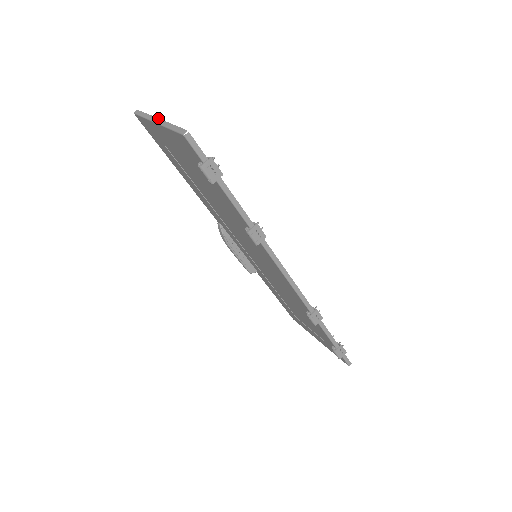
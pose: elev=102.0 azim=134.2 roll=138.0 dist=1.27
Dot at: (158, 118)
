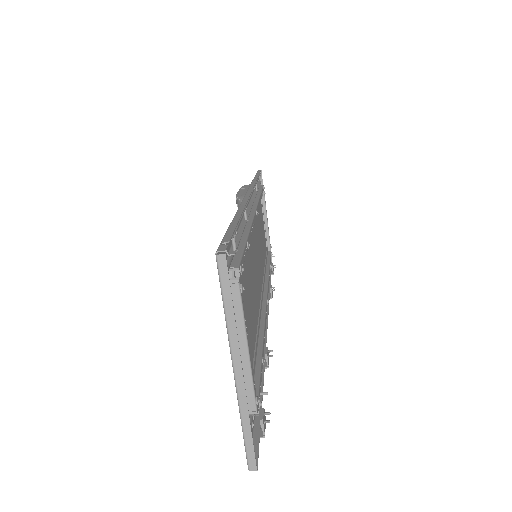
Dot at: (242, 368)
